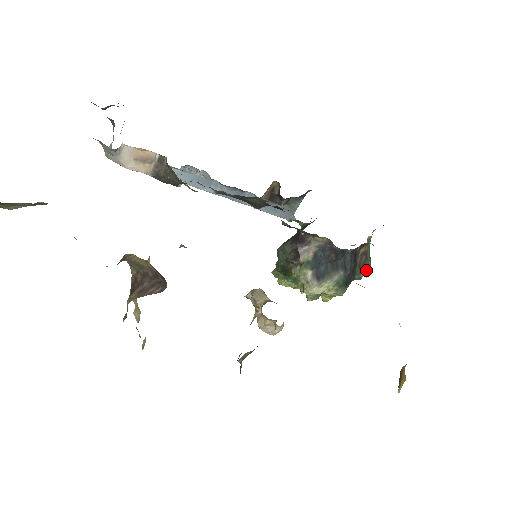
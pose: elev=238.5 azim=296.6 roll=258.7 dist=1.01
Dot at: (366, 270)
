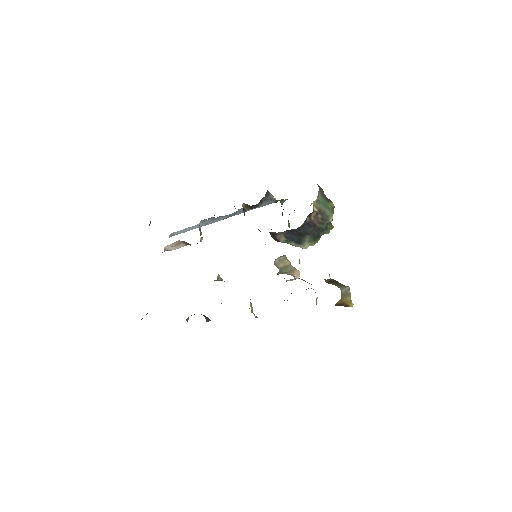
Dot at: (328, 218)
